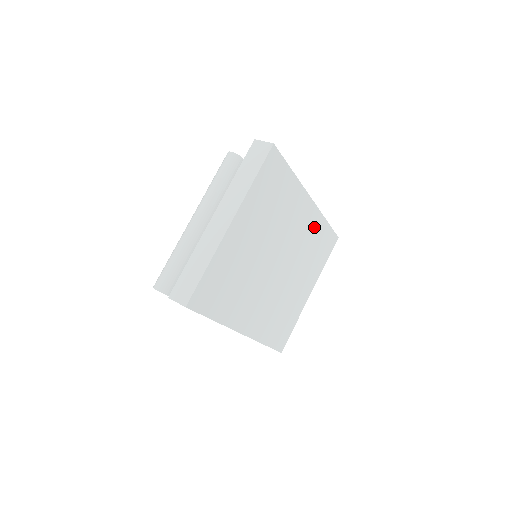
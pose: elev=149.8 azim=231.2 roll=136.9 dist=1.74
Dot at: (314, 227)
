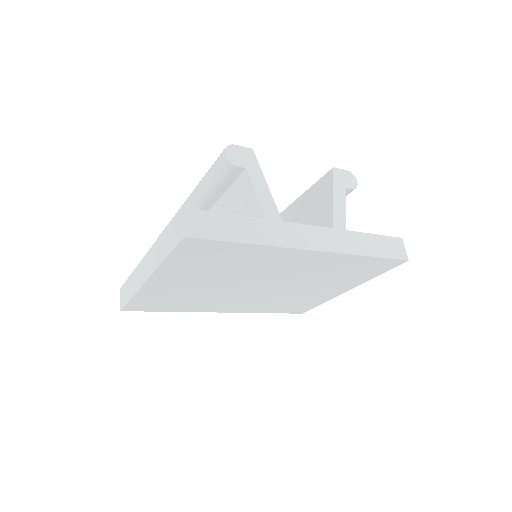
Dot at: (333, 262)
